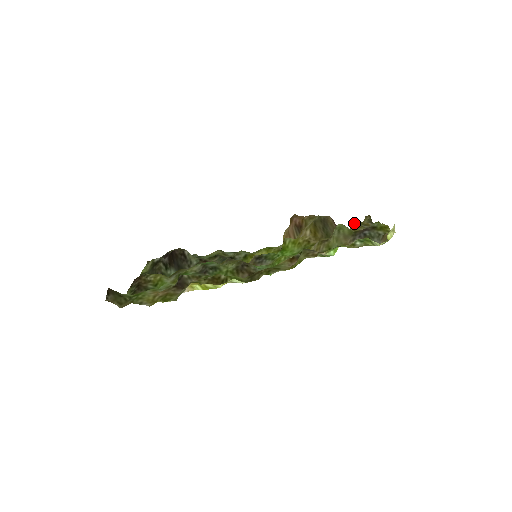
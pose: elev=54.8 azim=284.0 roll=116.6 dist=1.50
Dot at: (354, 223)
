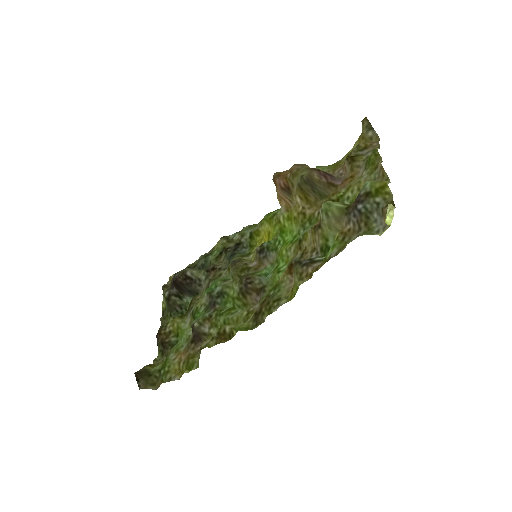
Dot at: (347, 158)
